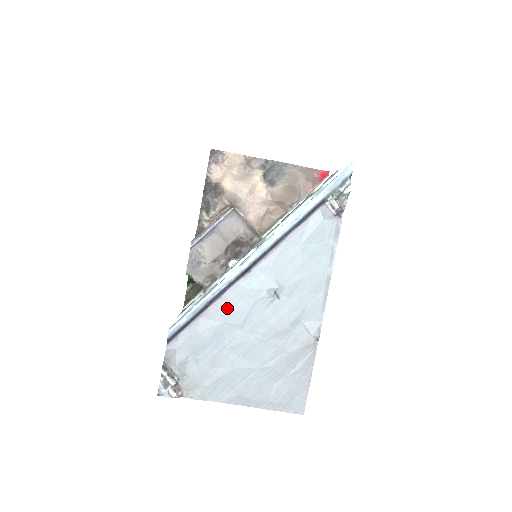
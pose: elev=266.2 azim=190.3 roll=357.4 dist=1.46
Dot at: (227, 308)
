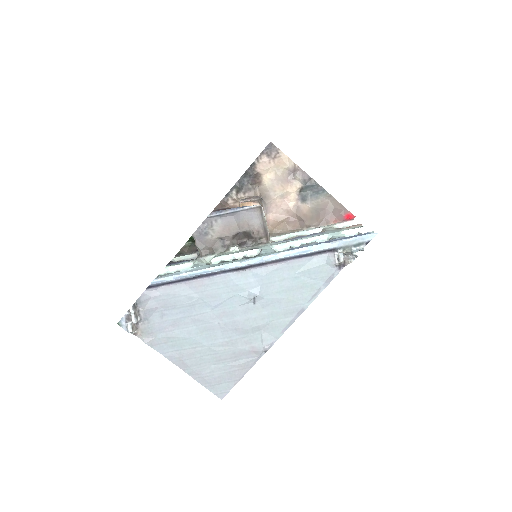
Dot at: (210, 288)
